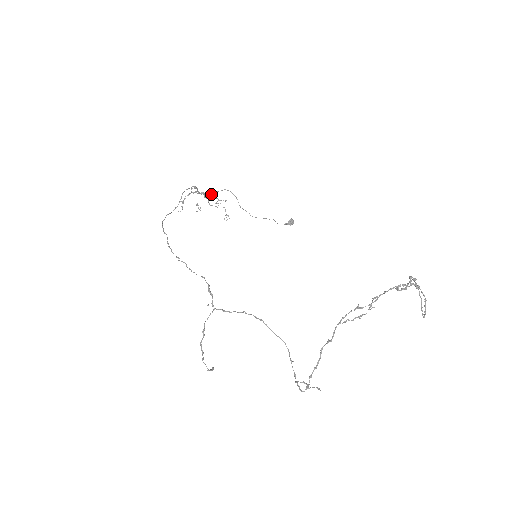
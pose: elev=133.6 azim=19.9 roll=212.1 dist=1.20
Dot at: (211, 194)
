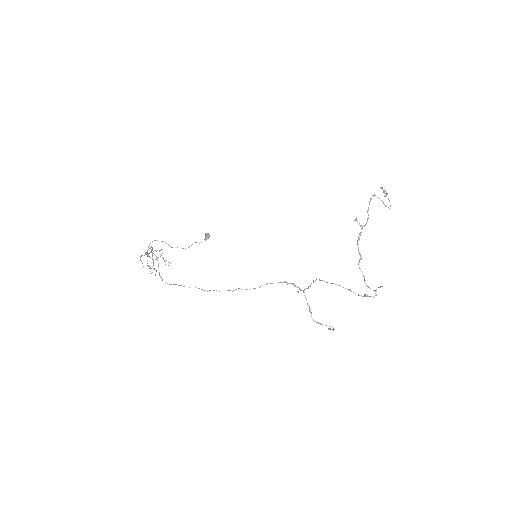
Dot at: occluded
